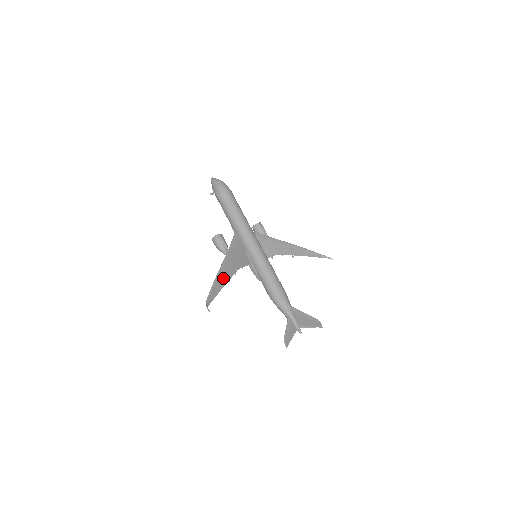
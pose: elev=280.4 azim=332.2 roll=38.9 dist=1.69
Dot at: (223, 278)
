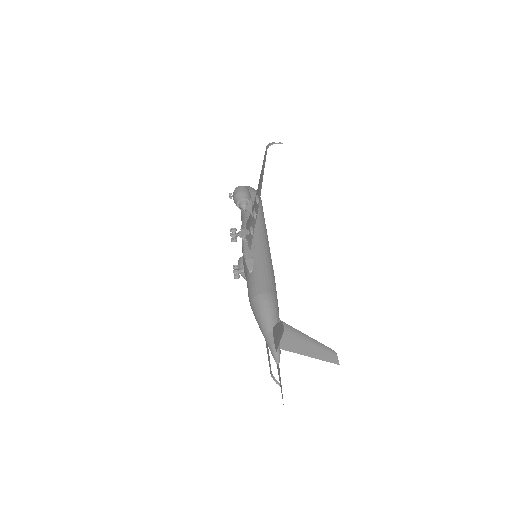
Dot at: occluded
